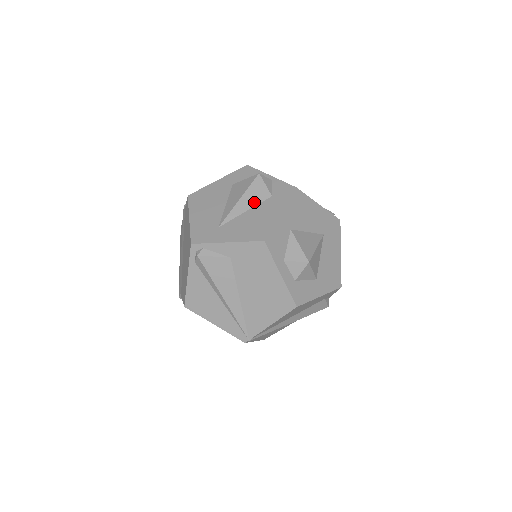
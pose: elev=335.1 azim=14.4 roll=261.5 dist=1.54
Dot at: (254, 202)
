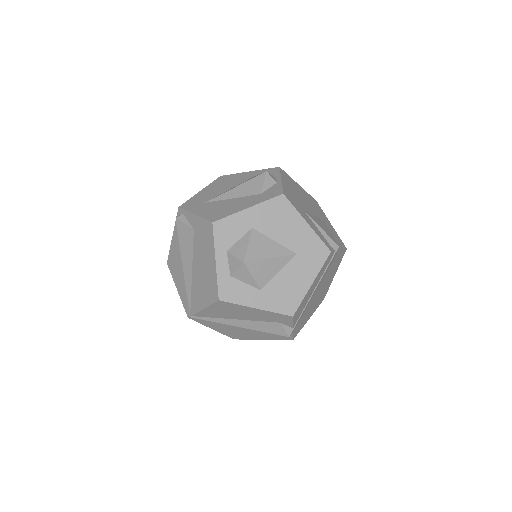
Dot at: (244, 193)
